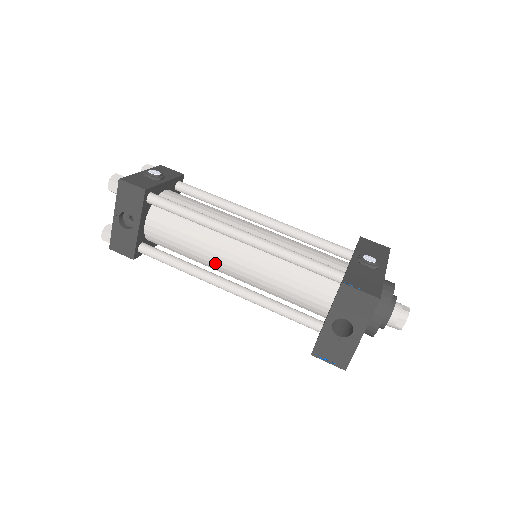
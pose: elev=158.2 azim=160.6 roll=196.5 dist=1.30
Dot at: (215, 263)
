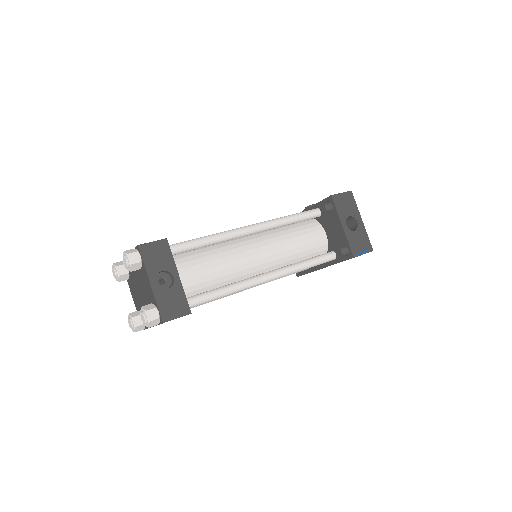
Dot at: (247, 267)
